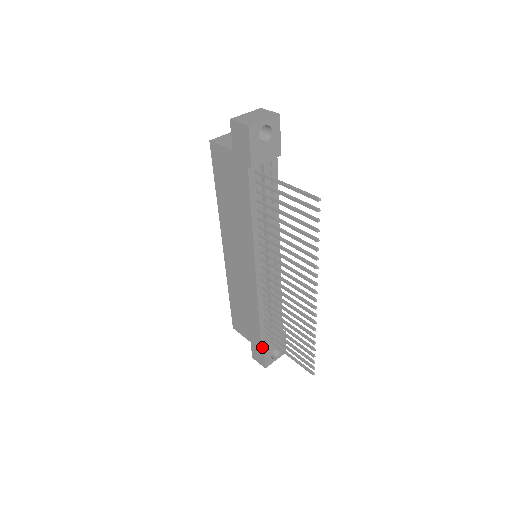
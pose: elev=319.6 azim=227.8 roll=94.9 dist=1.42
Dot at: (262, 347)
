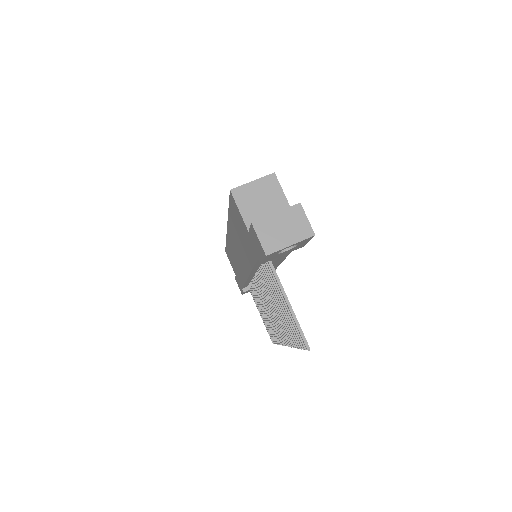
Dot at: (242, 290)
